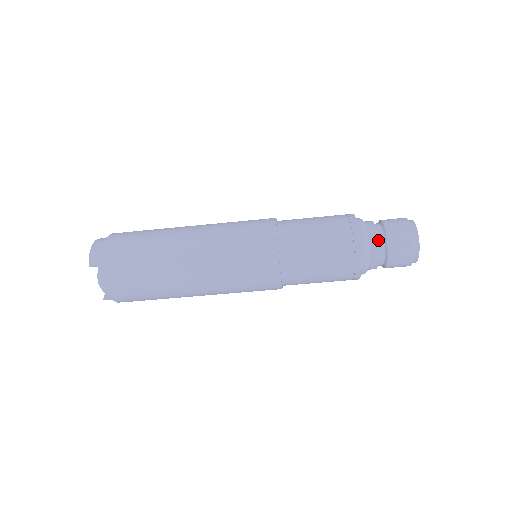
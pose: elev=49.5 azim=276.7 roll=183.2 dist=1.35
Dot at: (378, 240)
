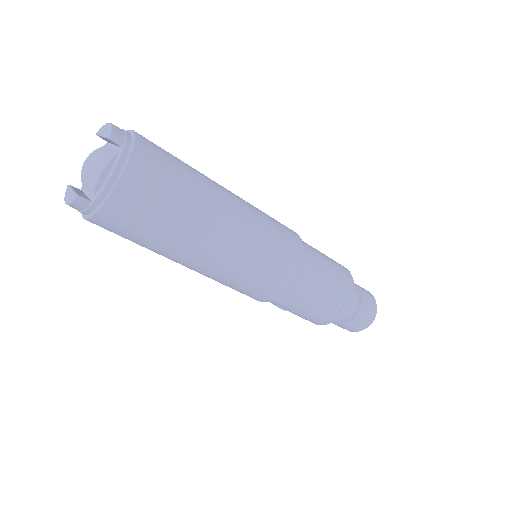
Dot at: (357, 292)
